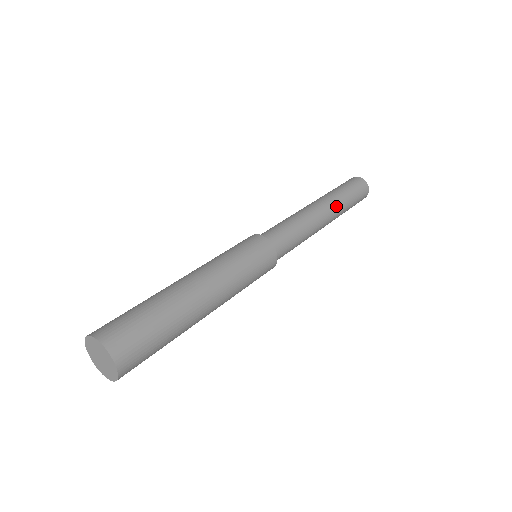
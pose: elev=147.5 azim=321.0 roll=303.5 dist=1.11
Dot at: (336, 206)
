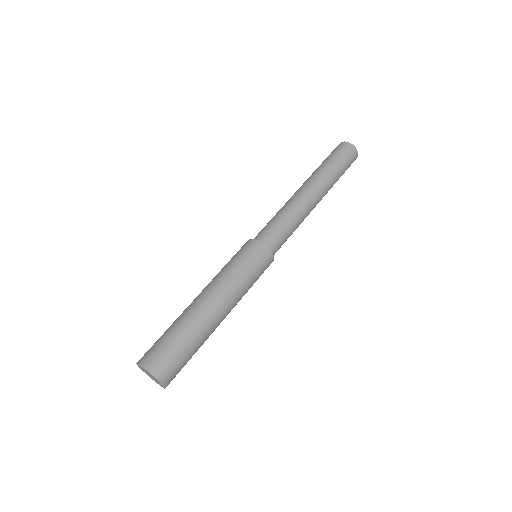
Dot at: (326, 193)
